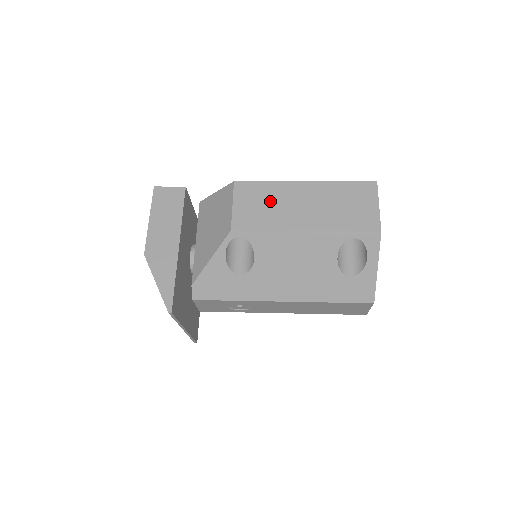
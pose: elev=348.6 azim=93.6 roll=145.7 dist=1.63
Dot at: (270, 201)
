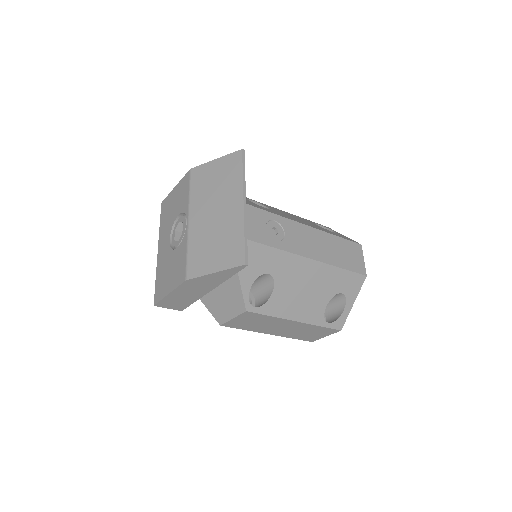
Dot at: occluded
